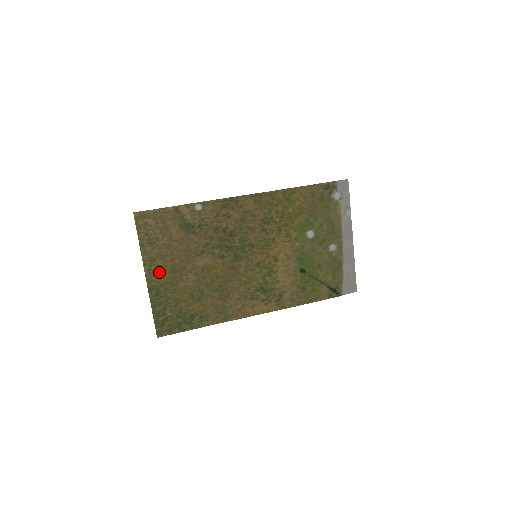
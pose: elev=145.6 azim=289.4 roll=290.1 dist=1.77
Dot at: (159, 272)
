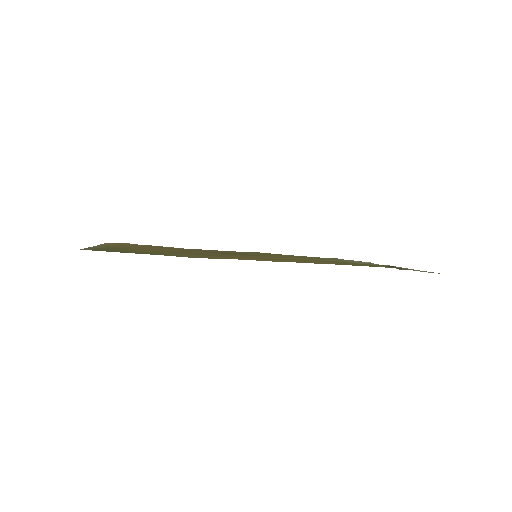
Dot at: occluded
